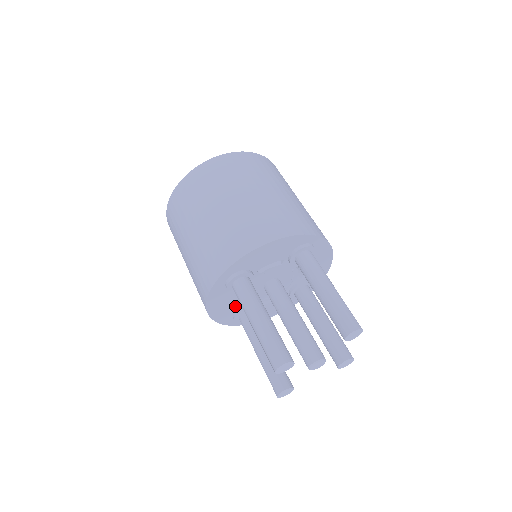
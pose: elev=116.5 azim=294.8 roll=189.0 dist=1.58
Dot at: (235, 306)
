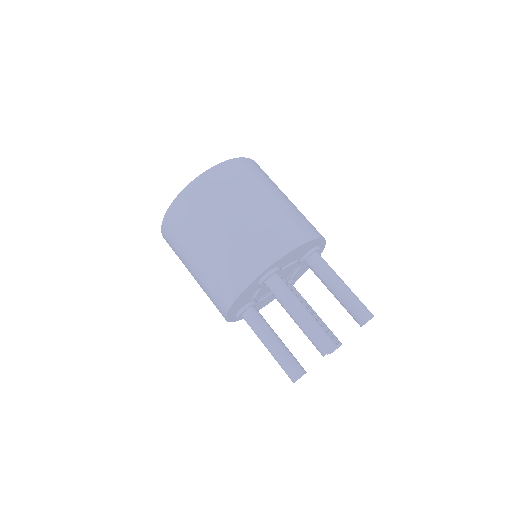
Dot at: (246, 302)
